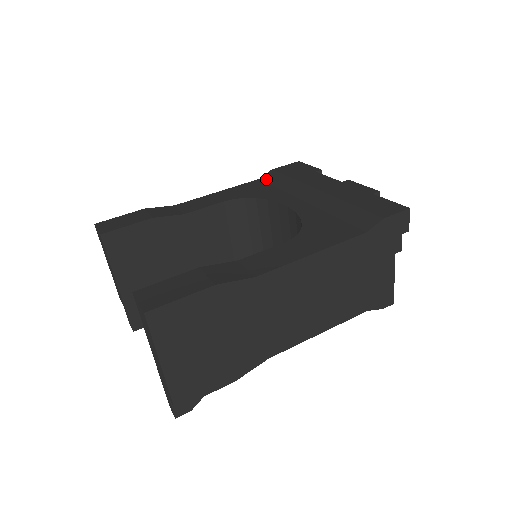
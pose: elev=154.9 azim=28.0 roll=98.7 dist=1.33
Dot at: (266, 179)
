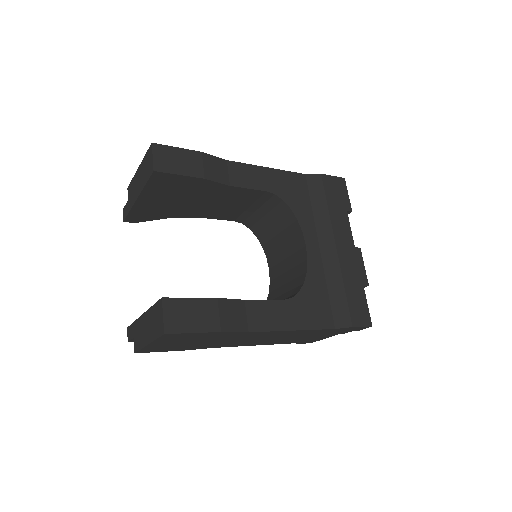
Dot at: (310, 182)
